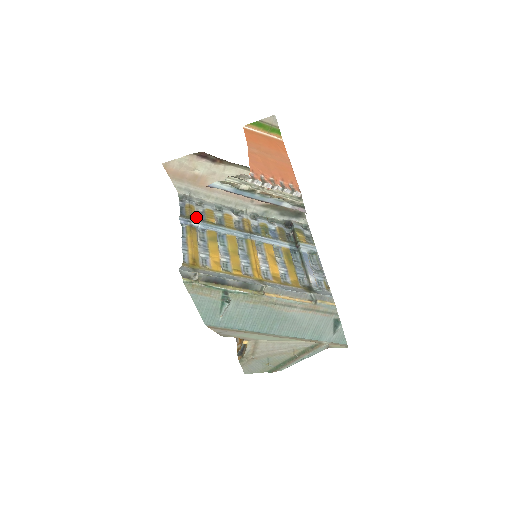
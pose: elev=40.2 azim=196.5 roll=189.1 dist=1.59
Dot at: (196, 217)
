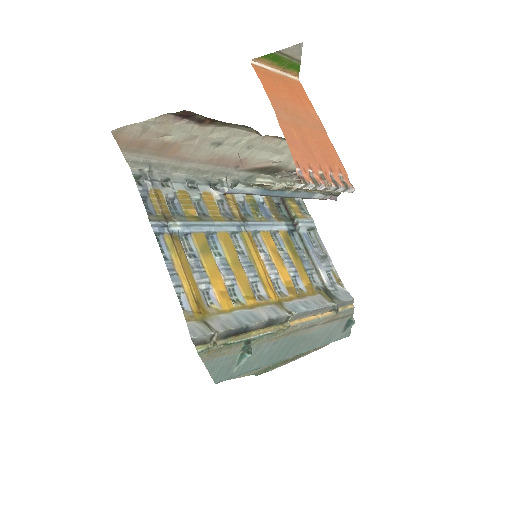
Dot at: (170, 212)
